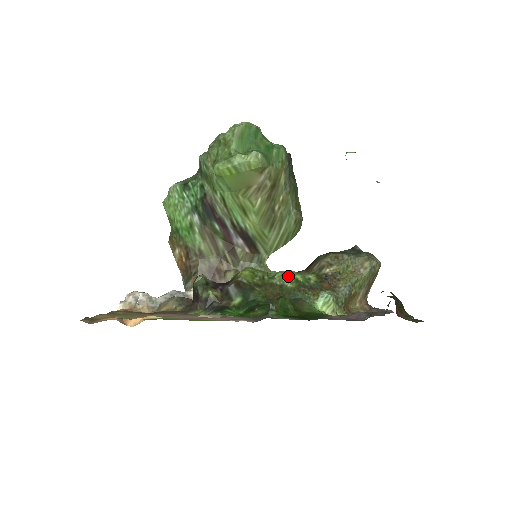
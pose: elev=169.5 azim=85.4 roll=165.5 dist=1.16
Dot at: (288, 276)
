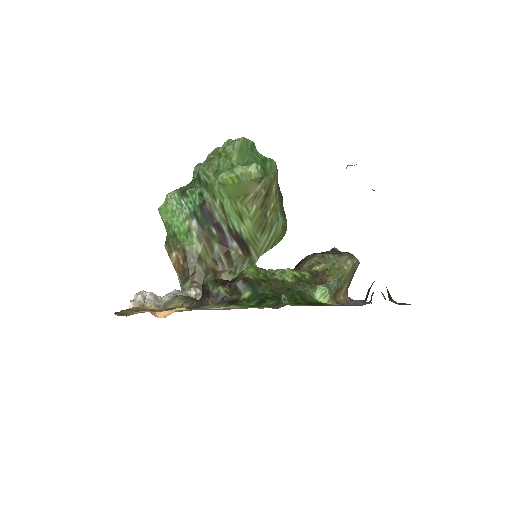
Dot at: (287, 273)
